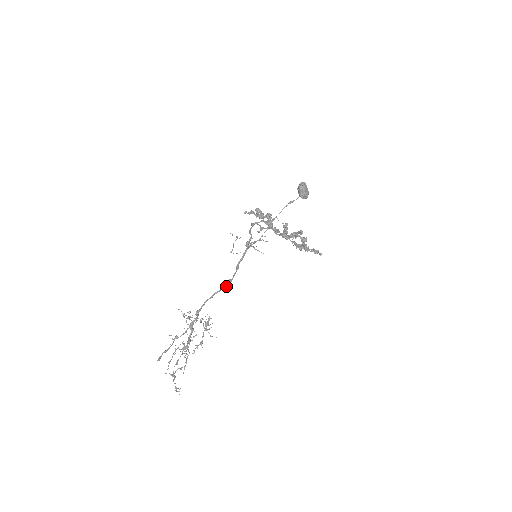
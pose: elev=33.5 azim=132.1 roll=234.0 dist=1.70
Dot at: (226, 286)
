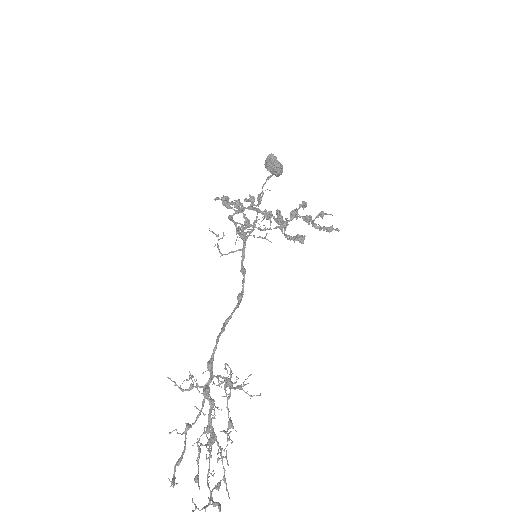
Dot at: (238, 305)
